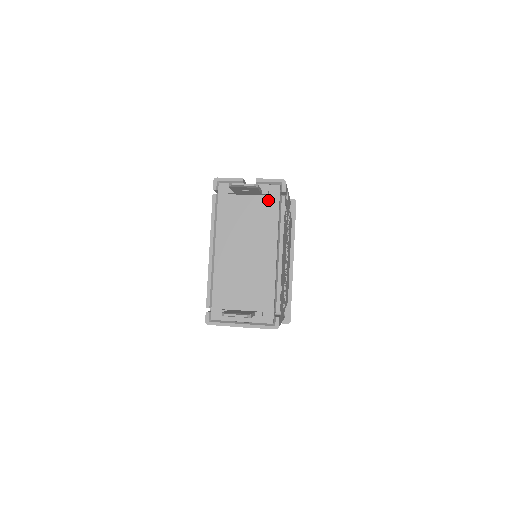
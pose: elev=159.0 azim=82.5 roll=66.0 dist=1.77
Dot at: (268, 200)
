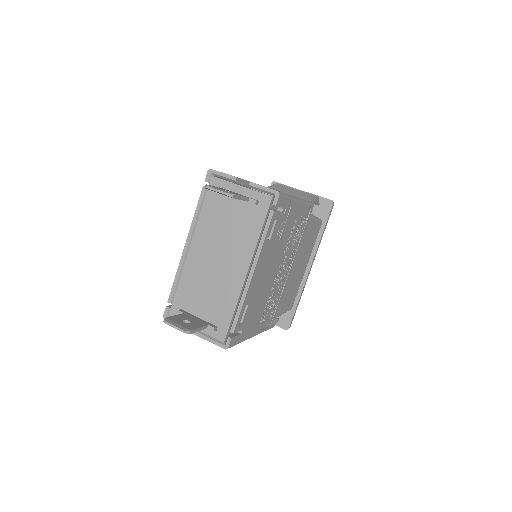
Dot at: (255, 210)
